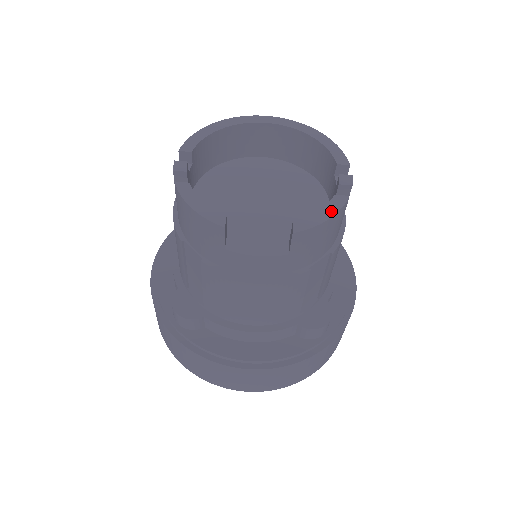
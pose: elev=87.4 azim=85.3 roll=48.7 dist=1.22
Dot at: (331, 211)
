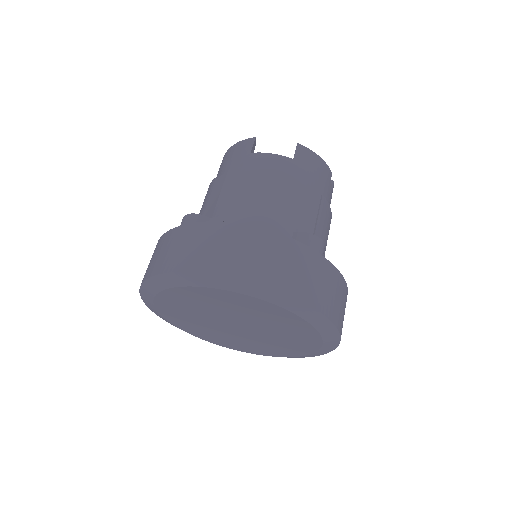
Dot at: (321, 161)
